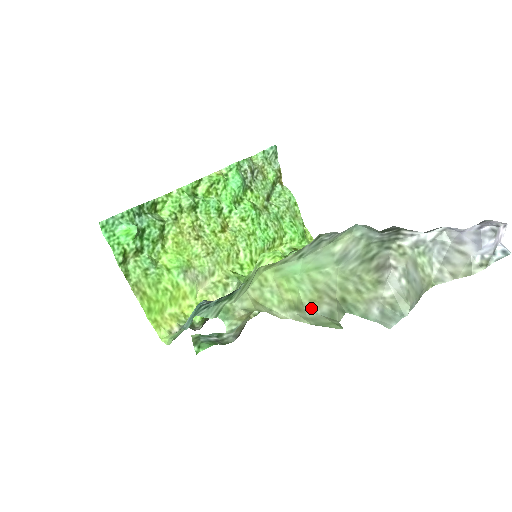
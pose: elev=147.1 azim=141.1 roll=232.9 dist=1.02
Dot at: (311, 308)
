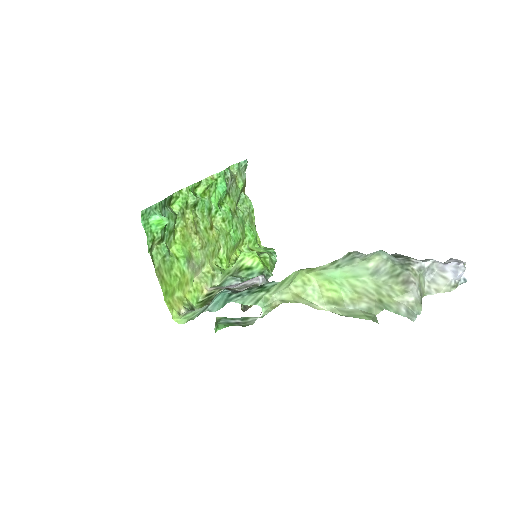
Dot at: (351, 304)
